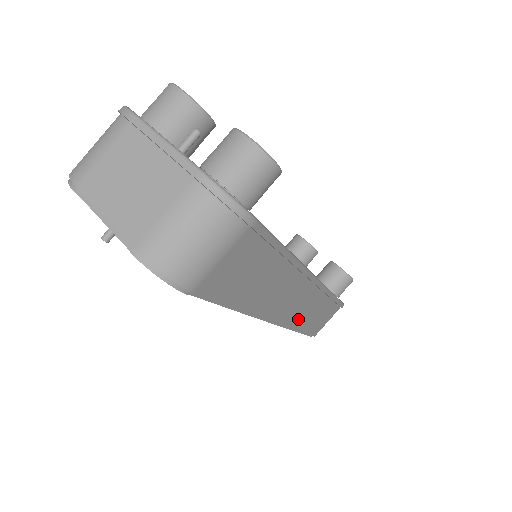
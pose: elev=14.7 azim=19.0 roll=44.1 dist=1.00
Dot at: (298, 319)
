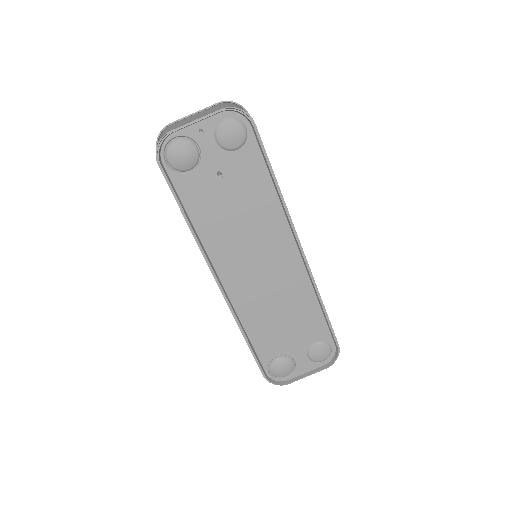
Dot at: occluded
